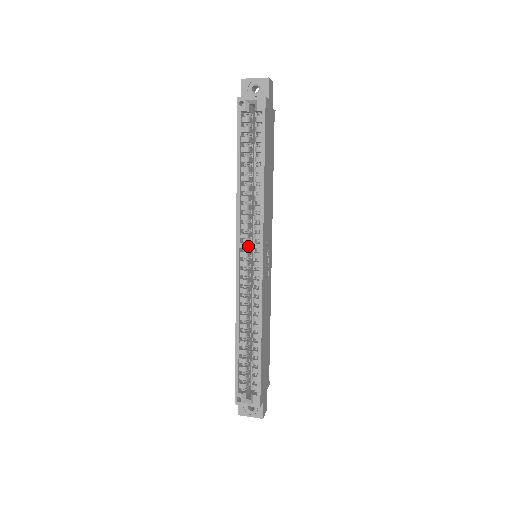
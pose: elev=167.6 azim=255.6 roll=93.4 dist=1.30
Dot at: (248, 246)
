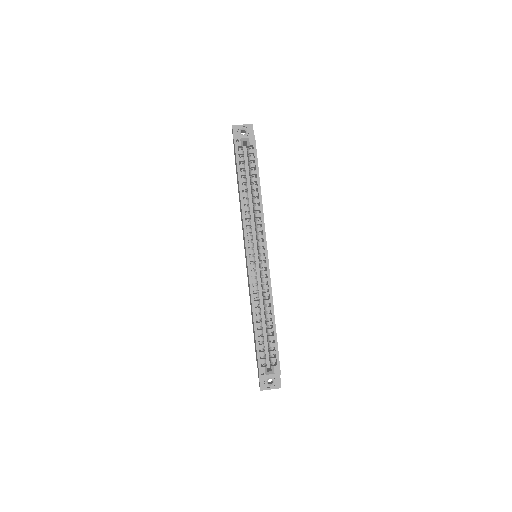
Dot at: (253, 246)
